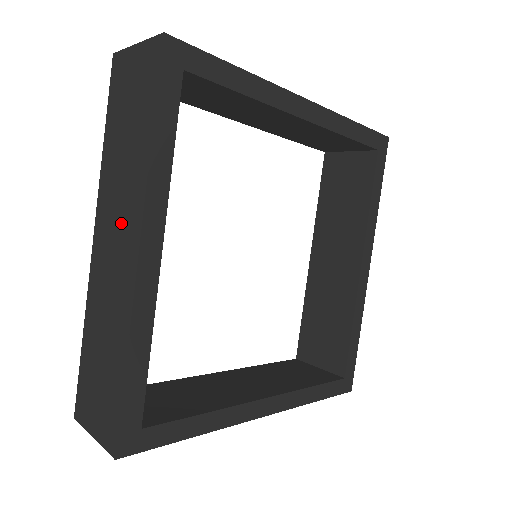
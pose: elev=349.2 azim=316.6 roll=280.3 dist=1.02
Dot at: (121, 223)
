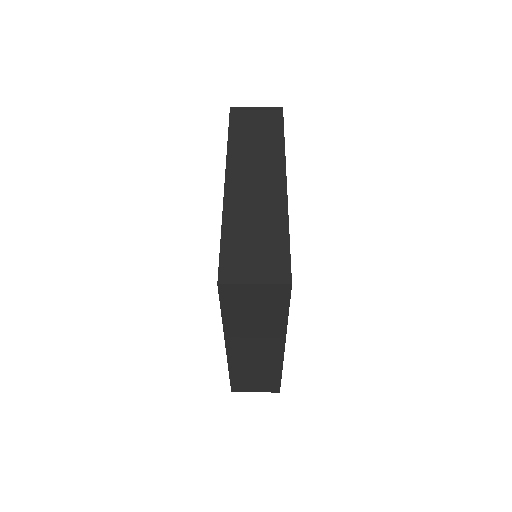
Dot at: (261, 344)
